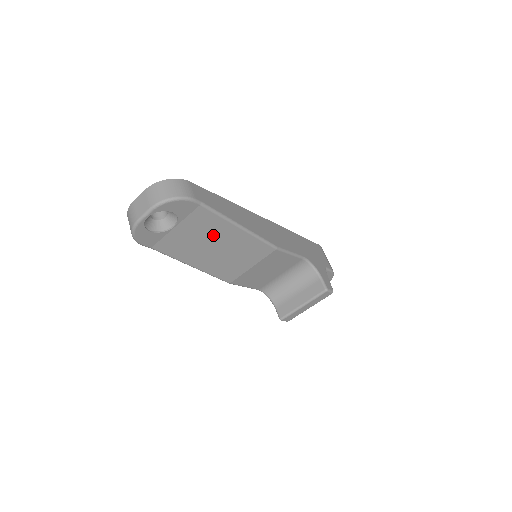
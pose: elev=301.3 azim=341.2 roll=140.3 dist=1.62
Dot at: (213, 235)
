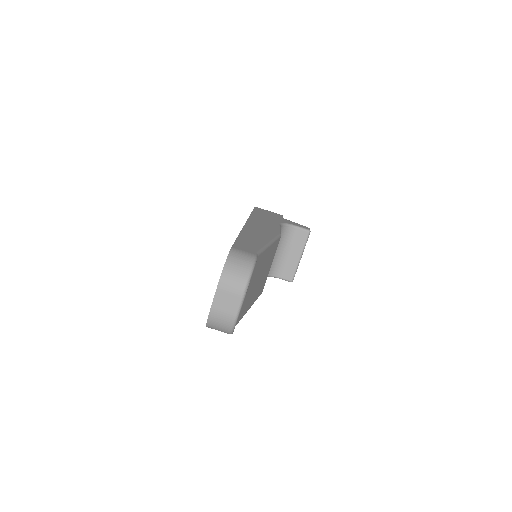
Dot at: (260, 270)
